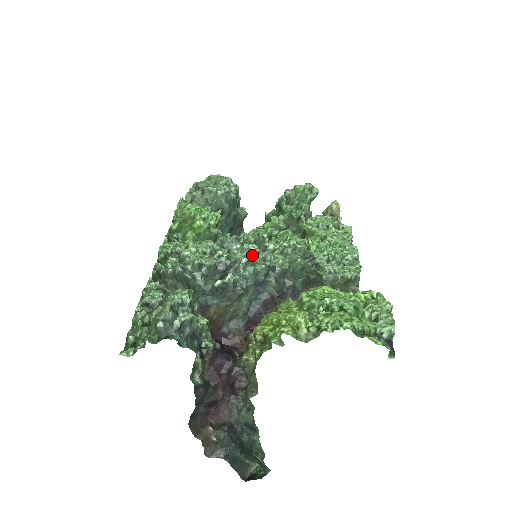
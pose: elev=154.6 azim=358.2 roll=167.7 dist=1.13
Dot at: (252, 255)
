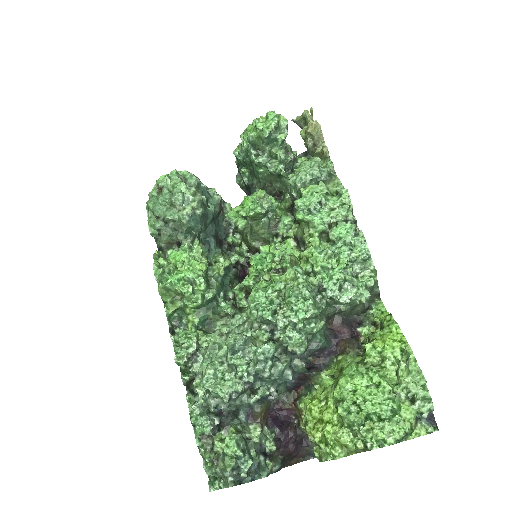
Dot at: (271, 365)
